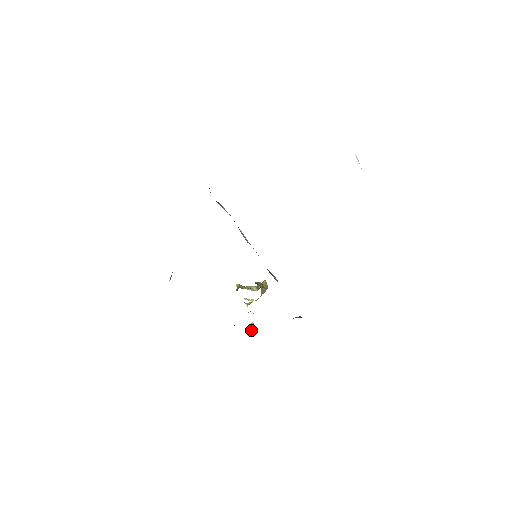
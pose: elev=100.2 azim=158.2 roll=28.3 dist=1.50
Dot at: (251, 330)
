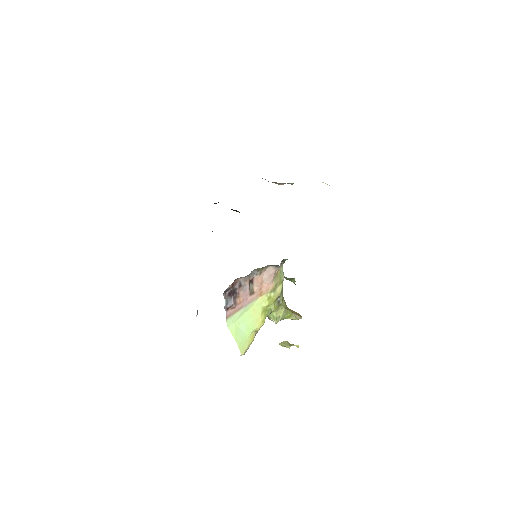
Dot at: (285, 344)
